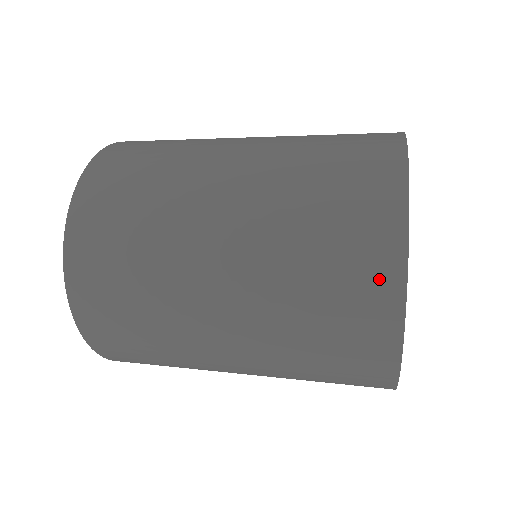
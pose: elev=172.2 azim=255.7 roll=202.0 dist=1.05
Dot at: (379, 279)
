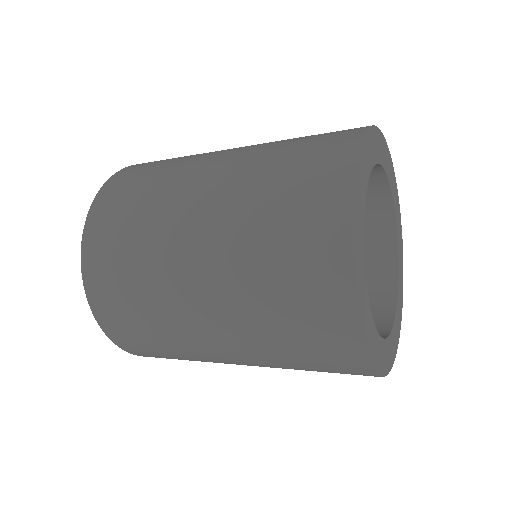
Dot at: (339, 146)
